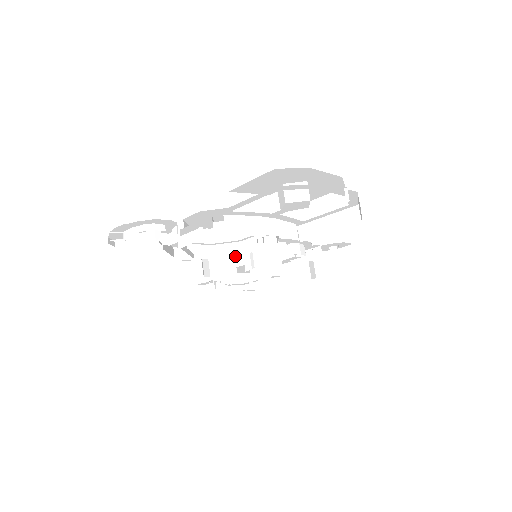
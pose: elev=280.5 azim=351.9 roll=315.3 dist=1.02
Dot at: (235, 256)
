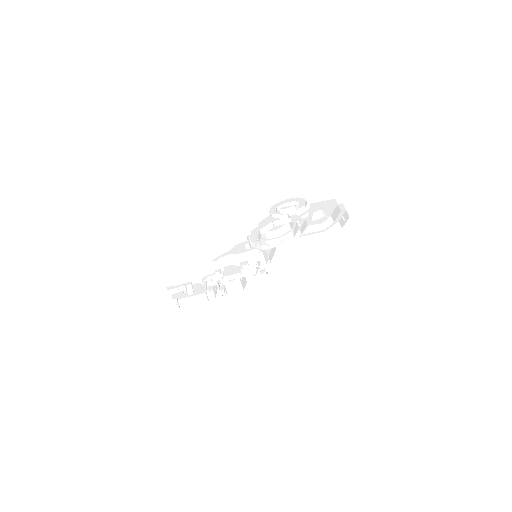
Dot at: occluded
